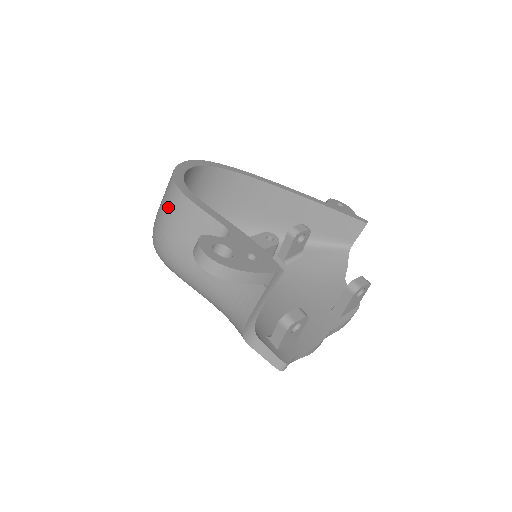
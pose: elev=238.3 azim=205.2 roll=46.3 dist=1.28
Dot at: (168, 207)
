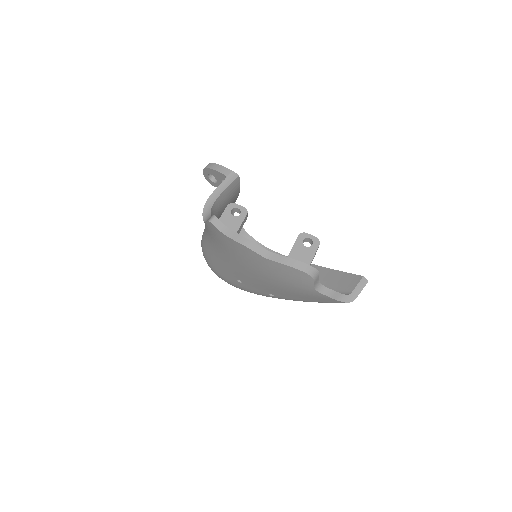
Dot at: occluded
